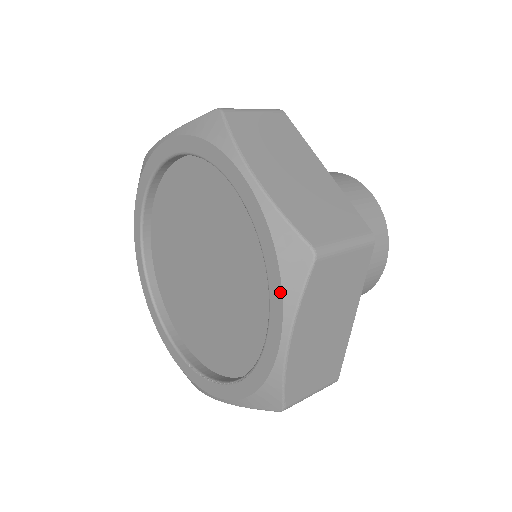
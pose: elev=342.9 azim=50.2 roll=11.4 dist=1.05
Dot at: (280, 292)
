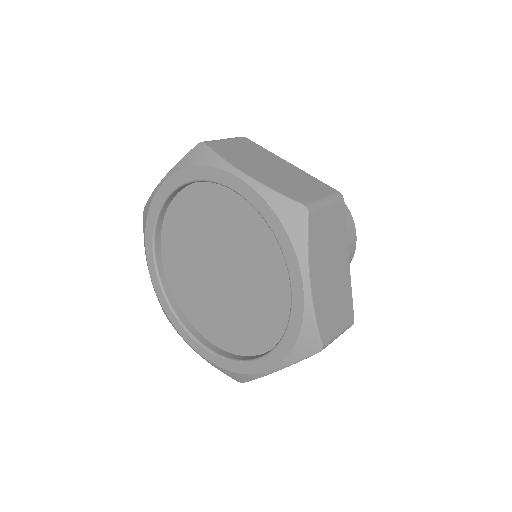
Dot at: (286, 354)
